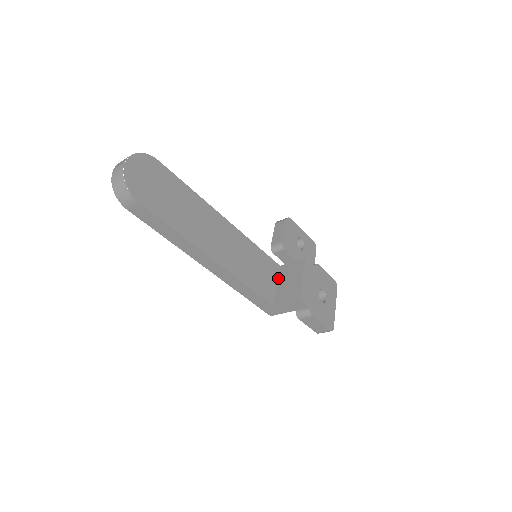
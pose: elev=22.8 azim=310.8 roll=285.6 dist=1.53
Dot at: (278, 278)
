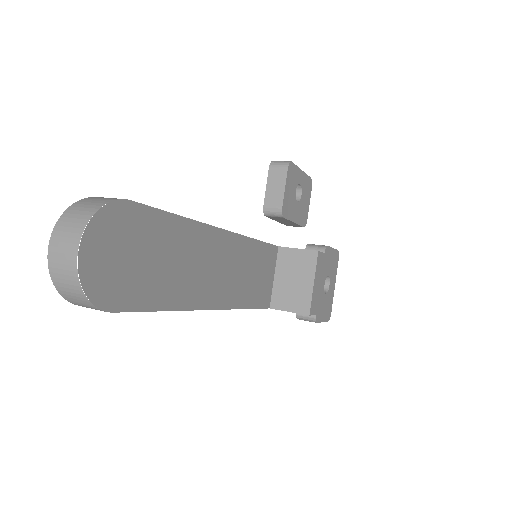
Dot at: (276, 267)
